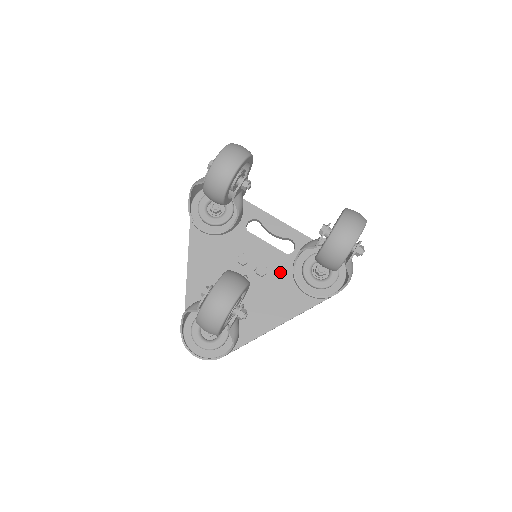
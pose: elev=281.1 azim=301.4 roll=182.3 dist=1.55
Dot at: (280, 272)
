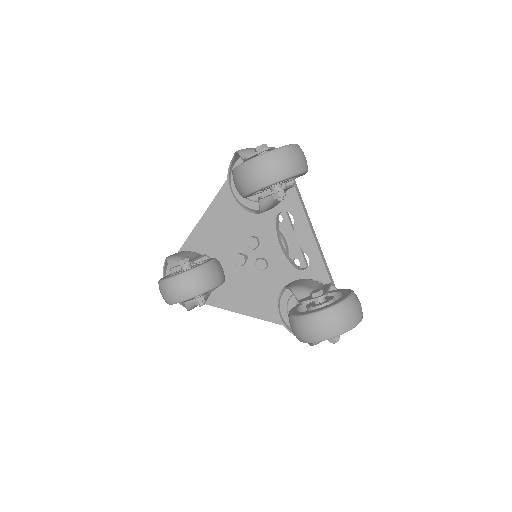
Dot at: (277, 277)
